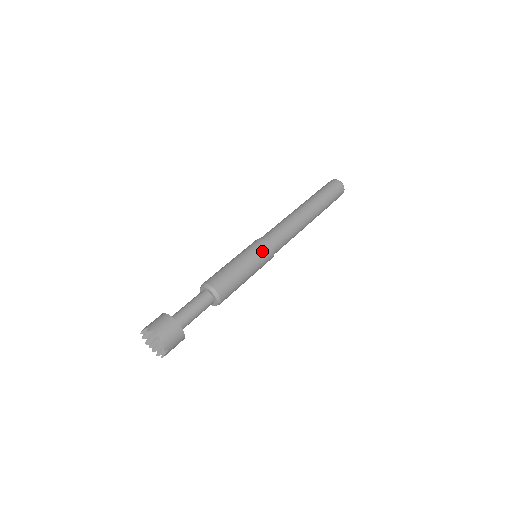
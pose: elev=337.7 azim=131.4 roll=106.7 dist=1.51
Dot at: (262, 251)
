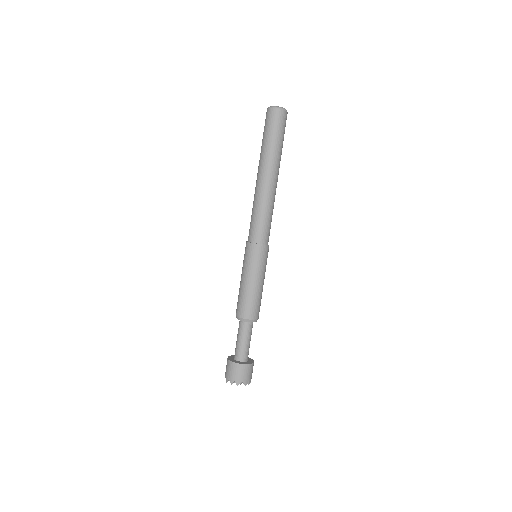
Dot at: (260, 257)
